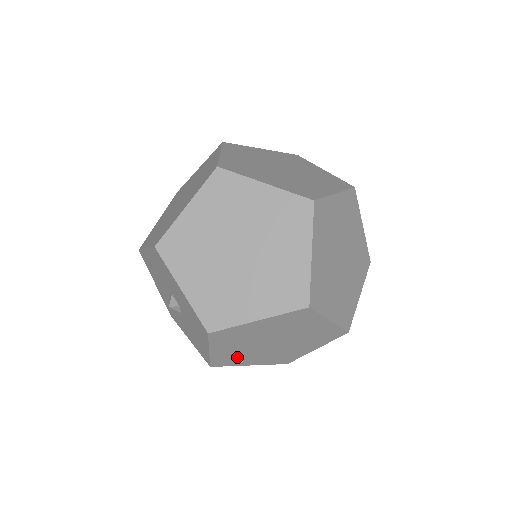
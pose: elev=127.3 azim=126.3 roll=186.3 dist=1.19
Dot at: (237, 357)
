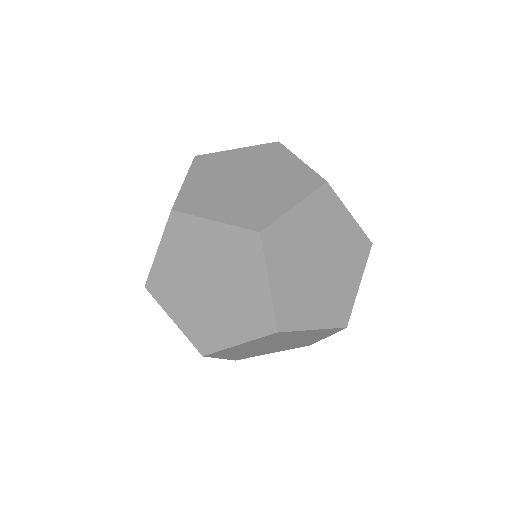
Dot at: (252, 354)
